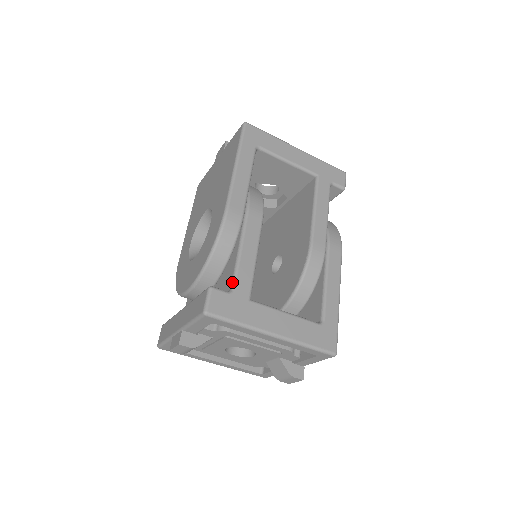
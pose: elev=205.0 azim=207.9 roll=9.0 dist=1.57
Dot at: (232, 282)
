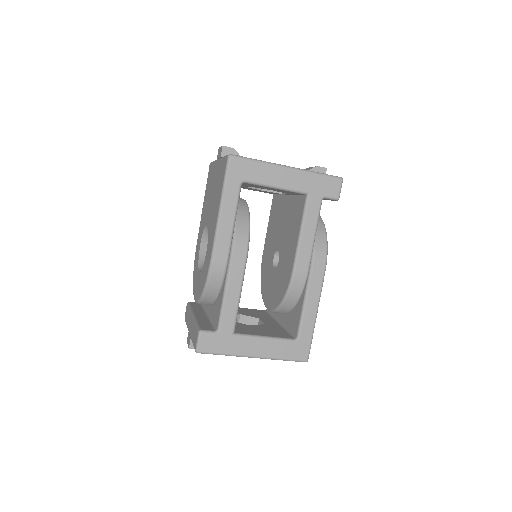
Dot at: (218, 323)
